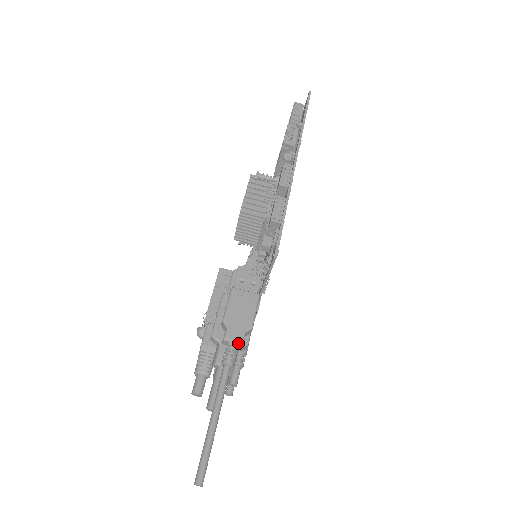
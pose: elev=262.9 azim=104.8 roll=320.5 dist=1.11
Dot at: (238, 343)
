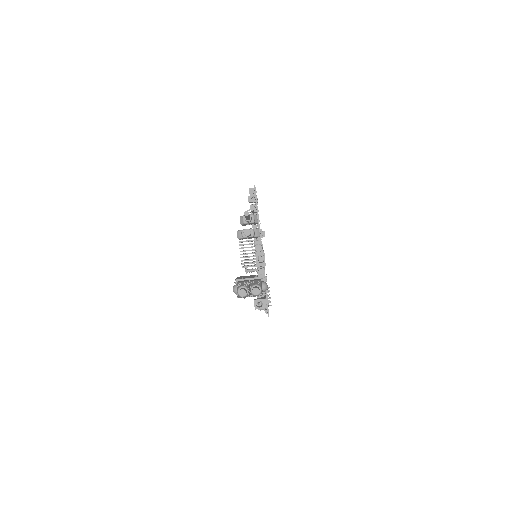
Dot at: (251, 215)
